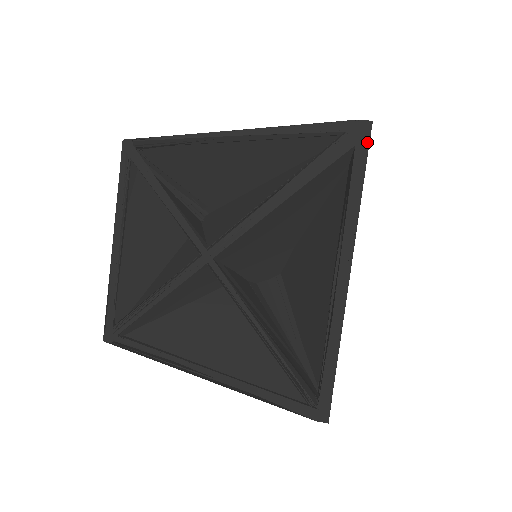
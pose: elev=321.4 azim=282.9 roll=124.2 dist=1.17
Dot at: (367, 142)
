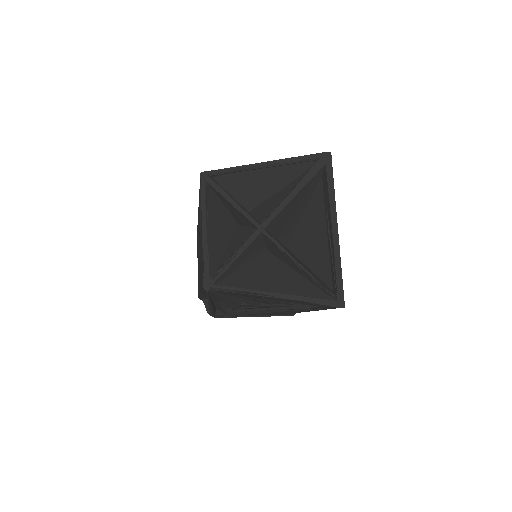
Dot at: (331, 162)
